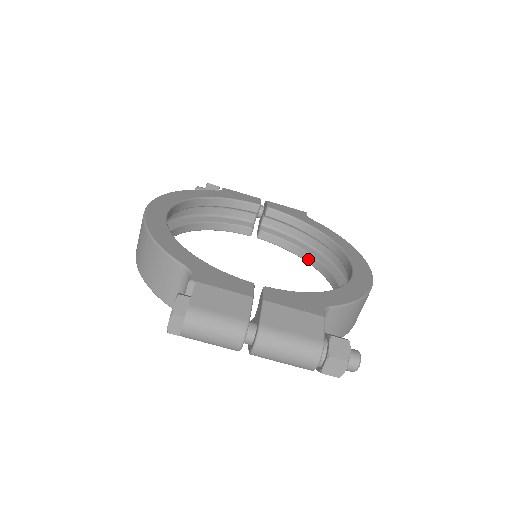
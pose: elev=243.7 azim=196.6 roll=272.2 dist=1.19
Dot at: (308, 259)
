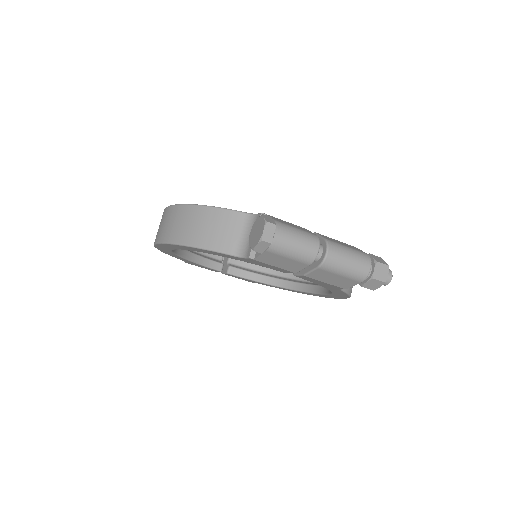
Dot at: (277, 283)
